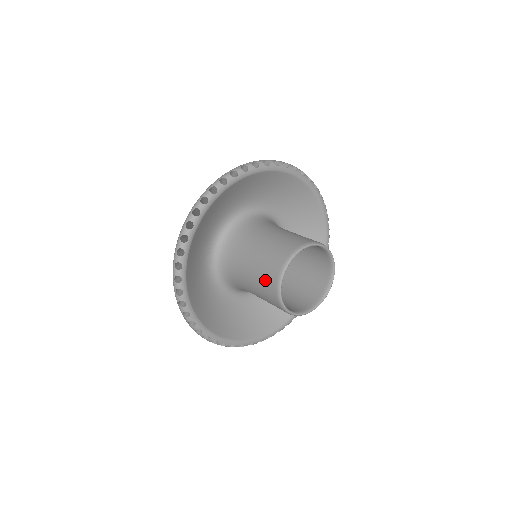
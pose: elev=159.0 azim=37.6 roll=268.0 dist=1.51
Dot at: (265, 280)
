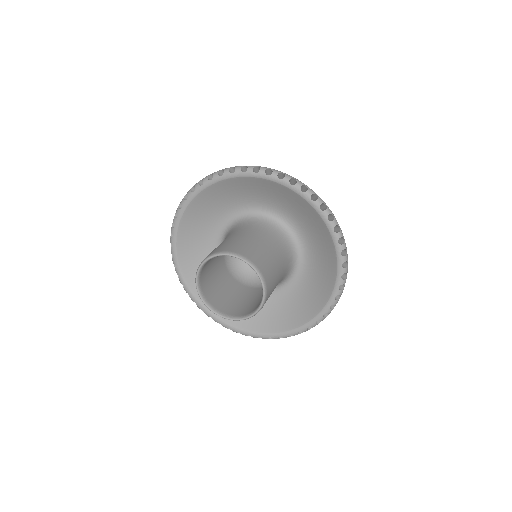
Dot at: (217, 248)
